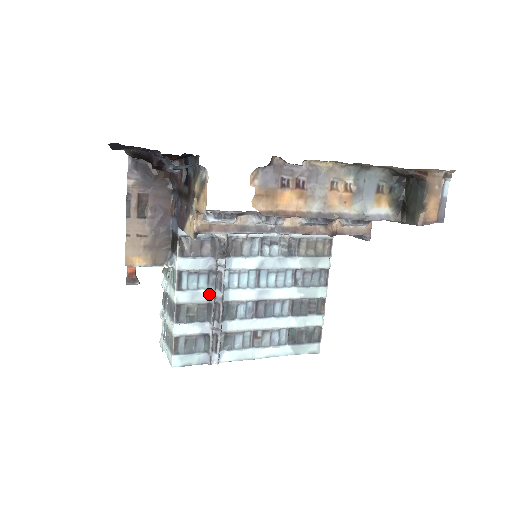
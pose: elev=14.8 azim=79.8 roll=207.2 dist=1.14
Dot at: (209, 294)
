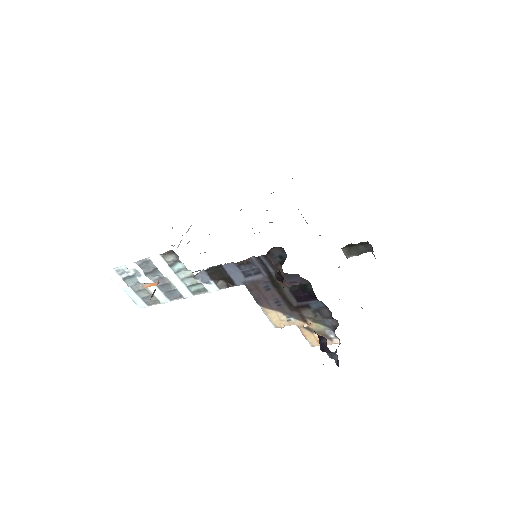
Dot at: occluded
